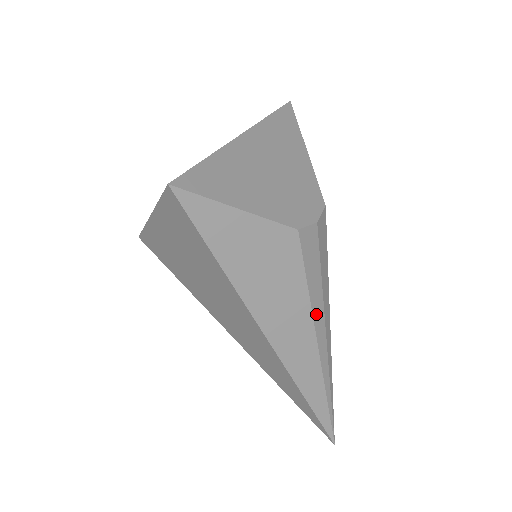
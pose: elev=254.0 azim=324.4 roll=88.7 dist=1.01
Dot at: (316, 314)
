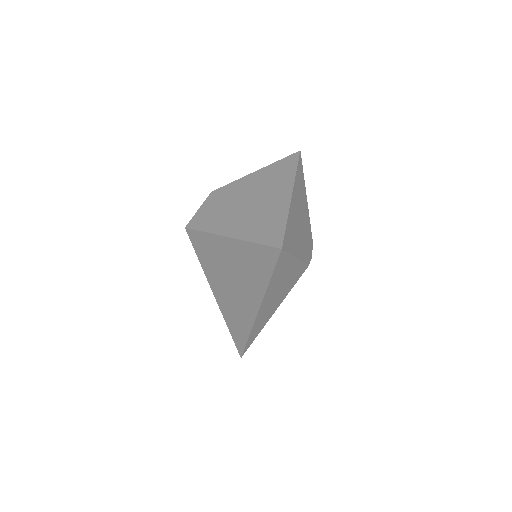
Dot at: occluded
